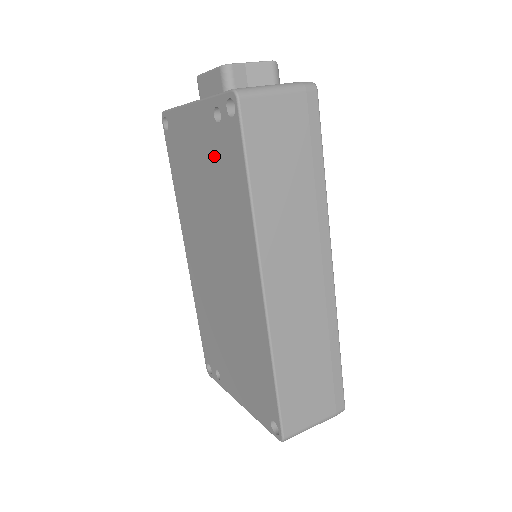
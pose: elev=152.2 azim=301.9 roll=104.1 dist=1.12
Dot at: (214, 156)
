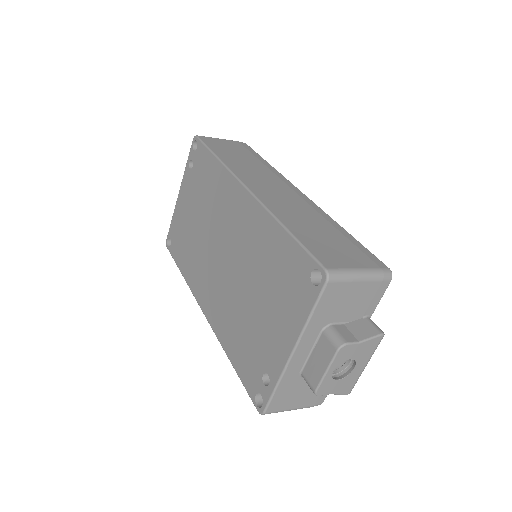
Dot at: (196, 187)
